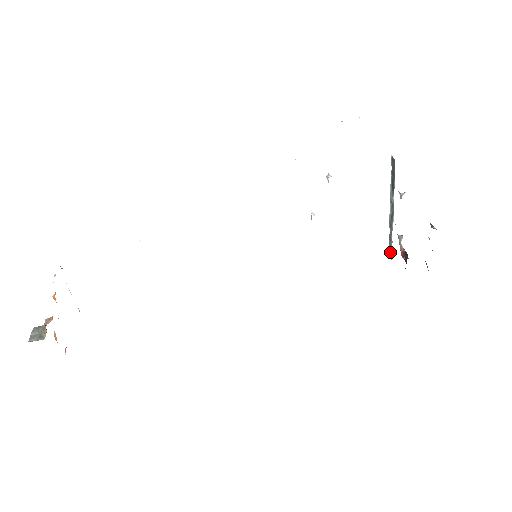
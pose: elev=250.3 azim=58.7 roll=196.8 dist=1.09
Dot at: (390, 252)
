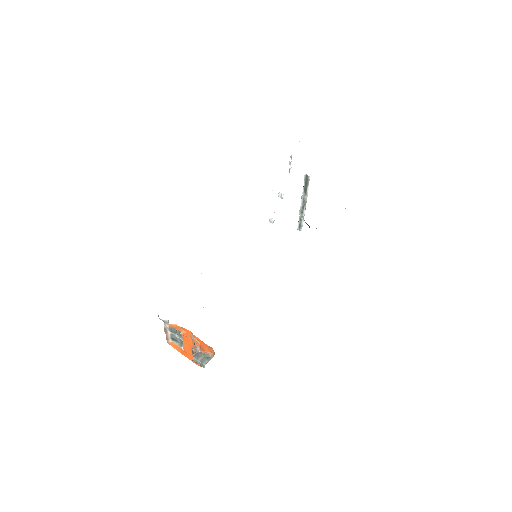
Dot at: (300, 227)
